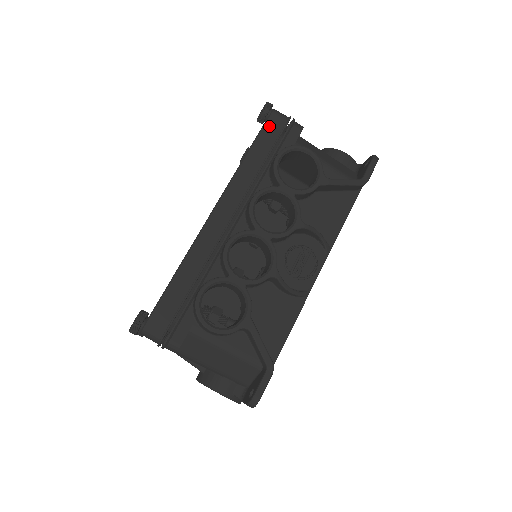
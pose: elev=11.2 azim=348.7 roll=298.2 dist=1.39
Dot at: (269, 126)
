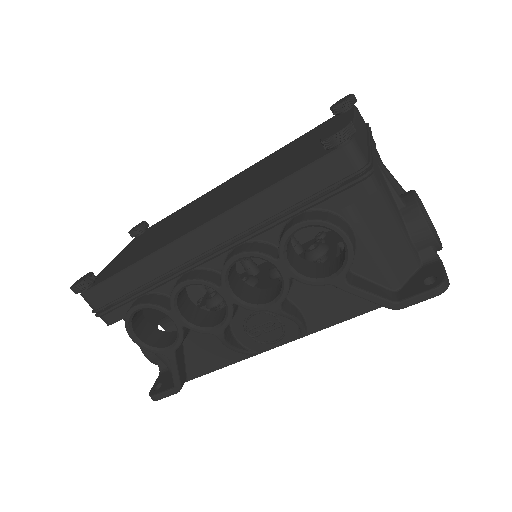
Dot at: (324, 166)
